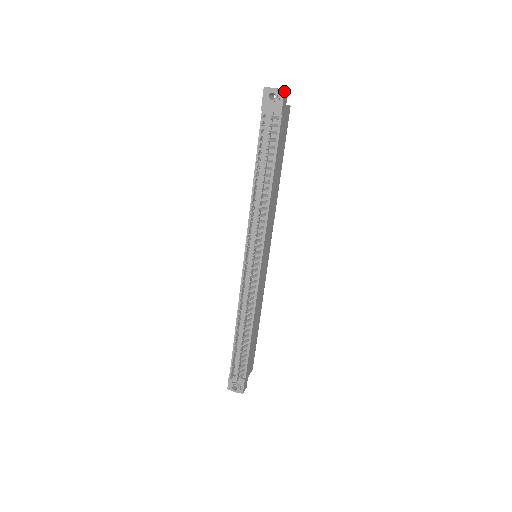
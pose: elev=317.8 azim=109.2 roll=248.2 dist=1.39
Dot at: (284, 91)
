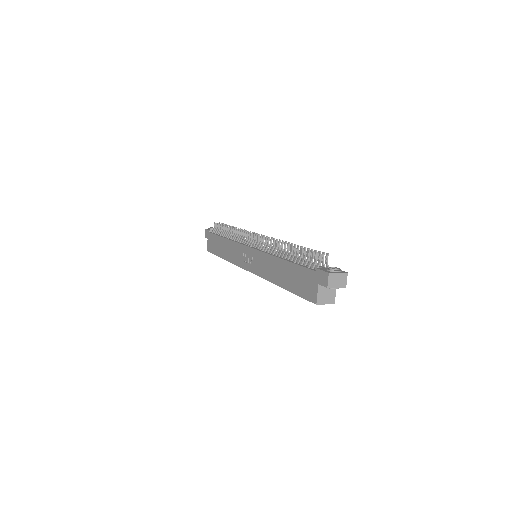
Dot at: occluded
